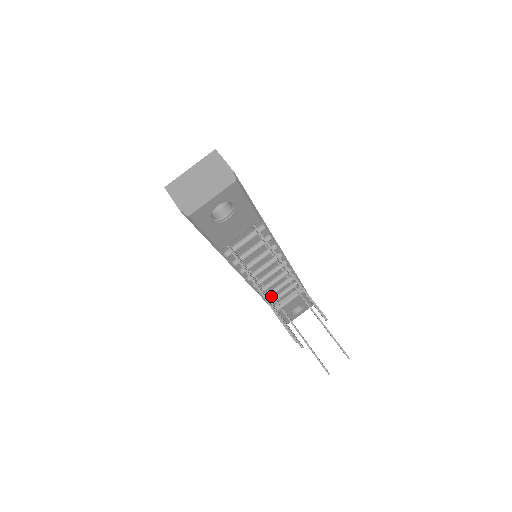
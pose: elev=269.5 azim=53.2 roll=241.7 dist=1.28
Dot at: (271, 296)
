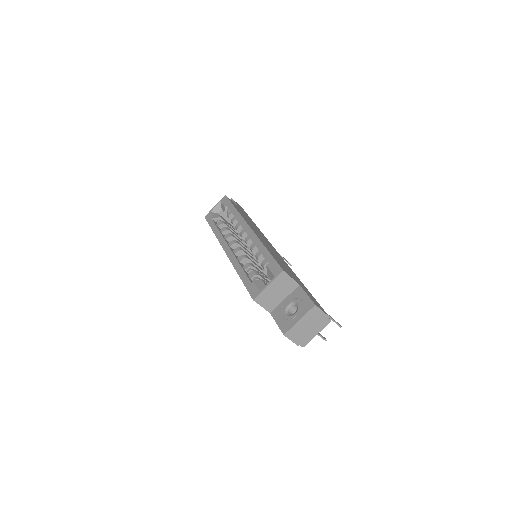
Dot at: occluded
